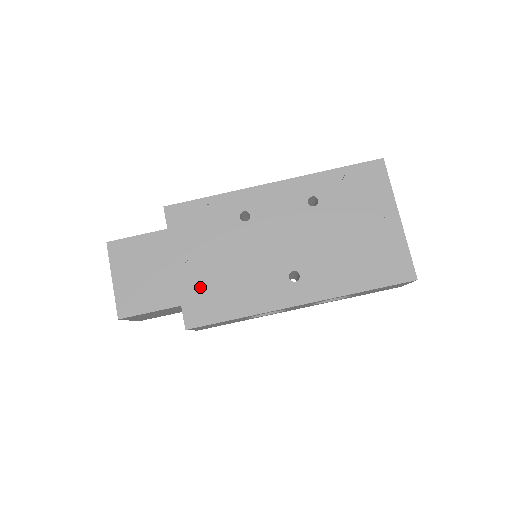
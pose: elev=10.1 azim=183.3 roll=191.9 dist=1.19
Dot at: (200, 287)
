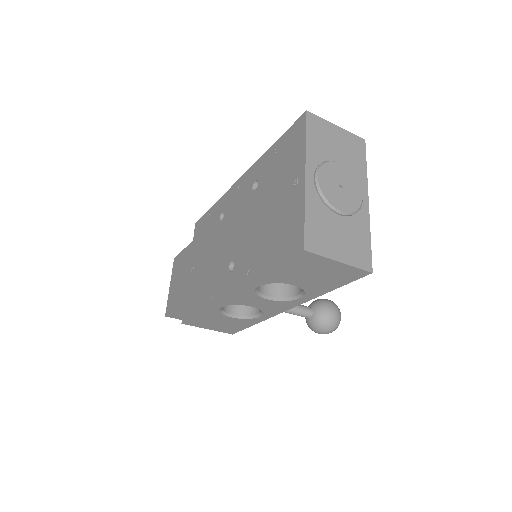
Dot at: (193, 286)
